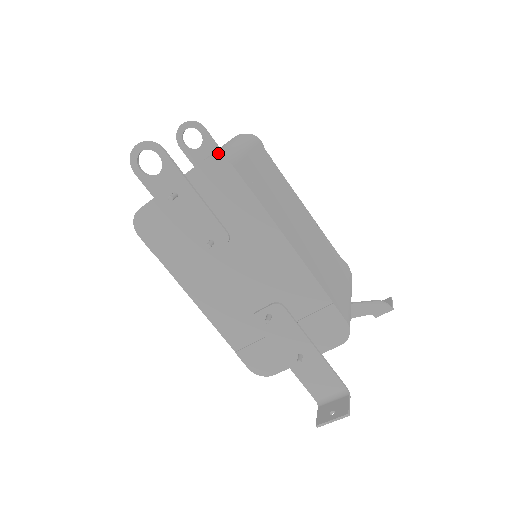
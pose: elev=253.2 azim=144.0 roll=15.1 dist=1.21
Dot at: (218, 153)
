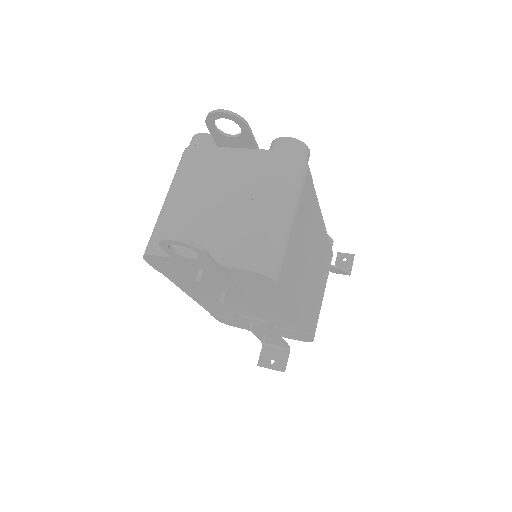
Dot at: (265, 257)
